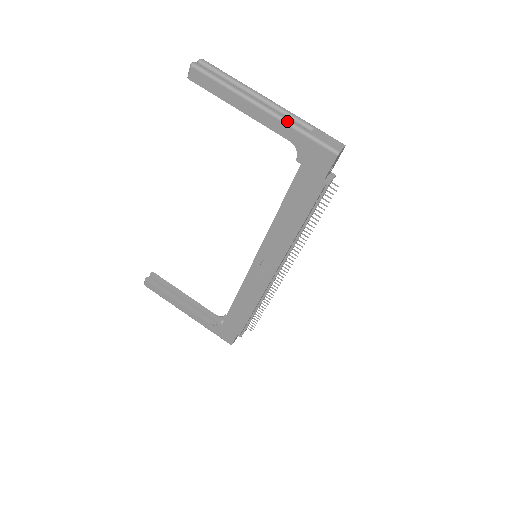
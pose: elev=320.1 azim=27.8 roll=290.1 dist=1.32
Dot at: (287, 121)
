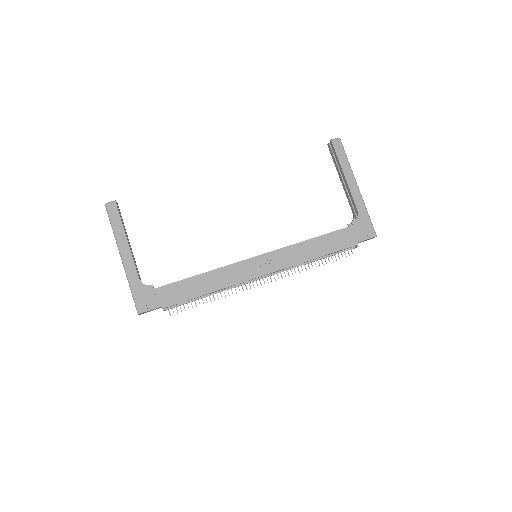
Dot at: occluded
